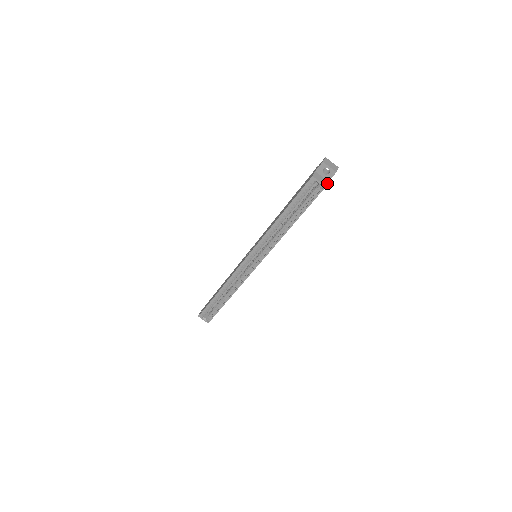
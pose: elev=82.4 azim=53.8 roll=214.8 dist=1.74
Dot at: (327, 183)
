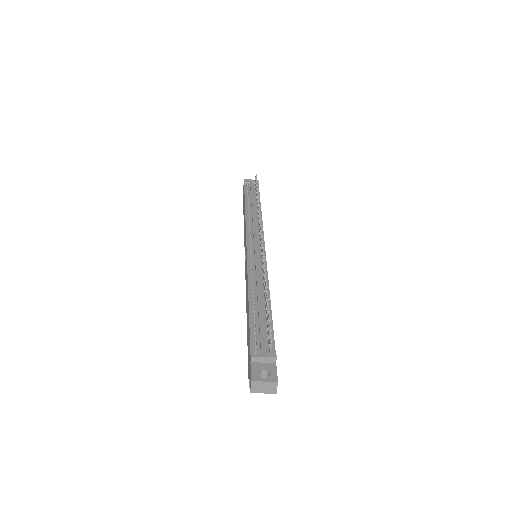
Dot at: occluded
